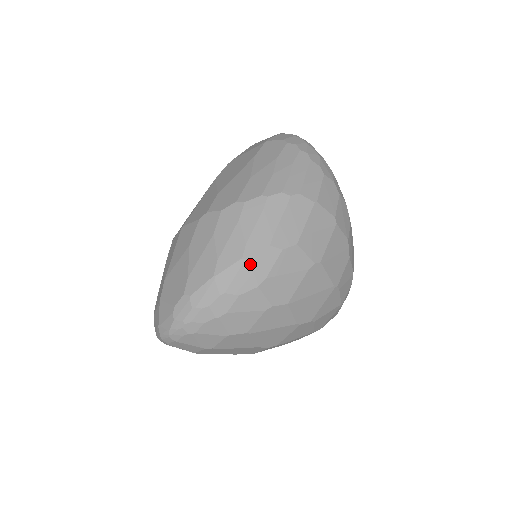
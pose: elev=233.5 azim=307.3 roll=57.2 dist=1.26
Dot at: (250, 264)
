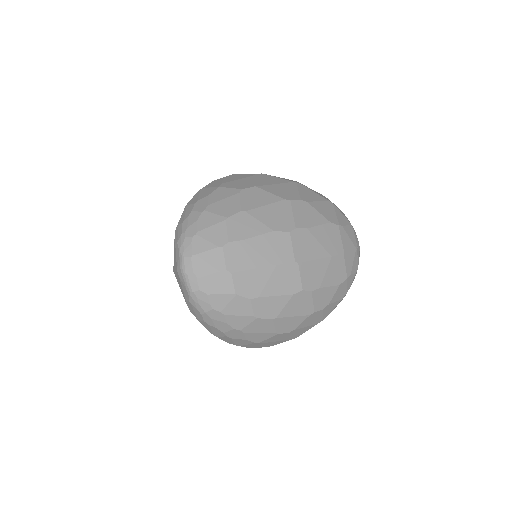
Dot at: (205, 188)
